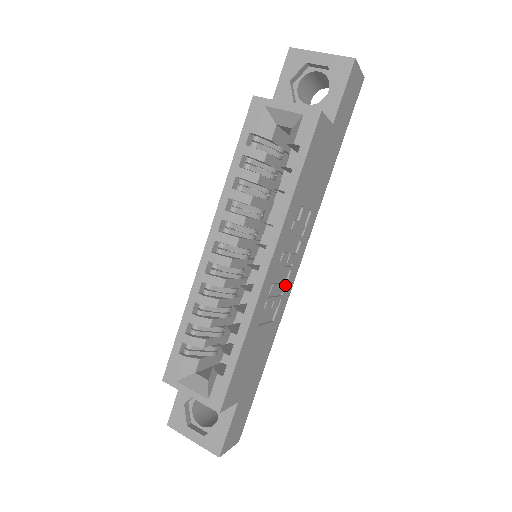
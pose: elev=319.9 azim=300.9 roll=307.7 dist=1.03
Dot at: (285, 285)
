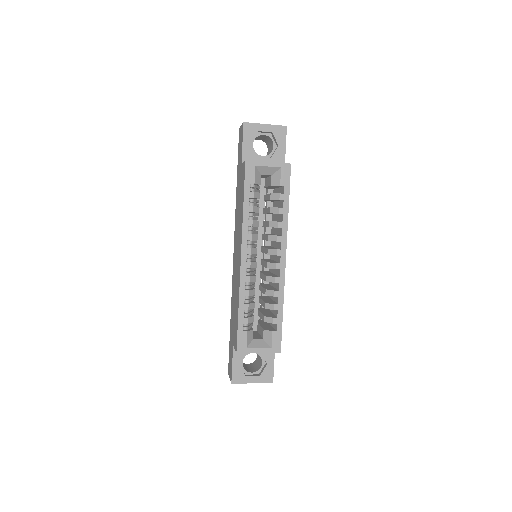
Dot at: occluded
